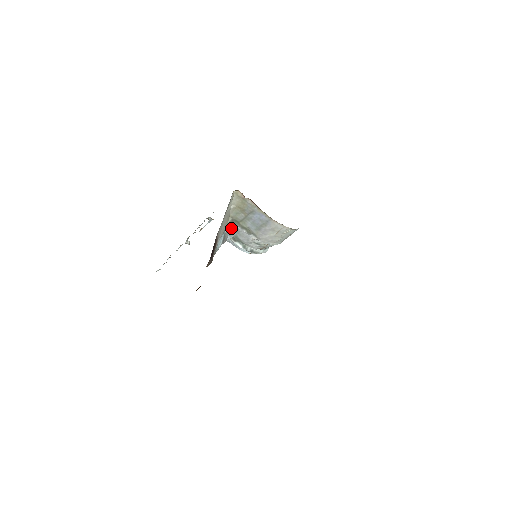
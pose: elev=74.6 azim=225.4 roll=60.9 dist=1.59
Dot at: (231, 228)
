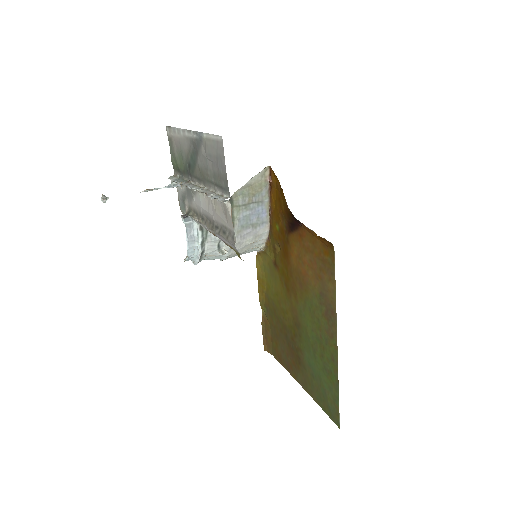
Dot at: occluded
